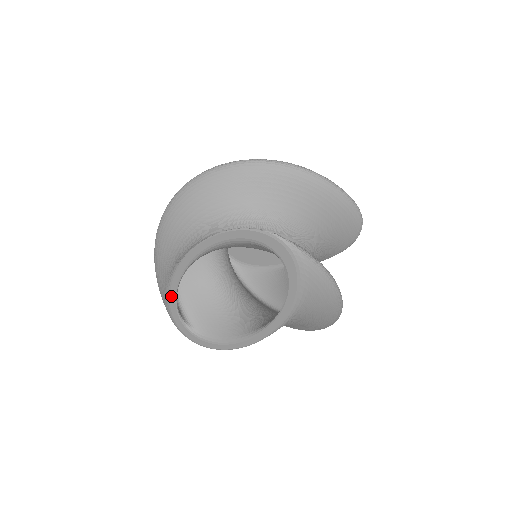
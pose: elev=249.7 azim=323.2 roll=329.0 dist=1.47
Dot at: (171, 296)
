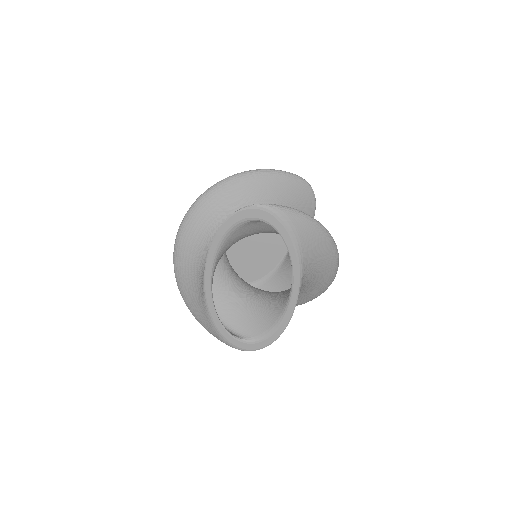
Dot at: (214, 320)
